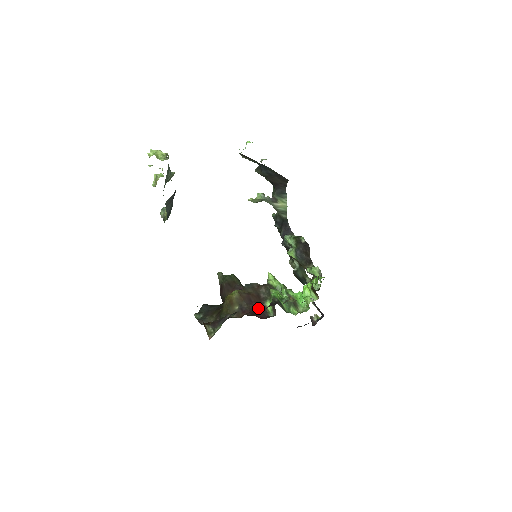
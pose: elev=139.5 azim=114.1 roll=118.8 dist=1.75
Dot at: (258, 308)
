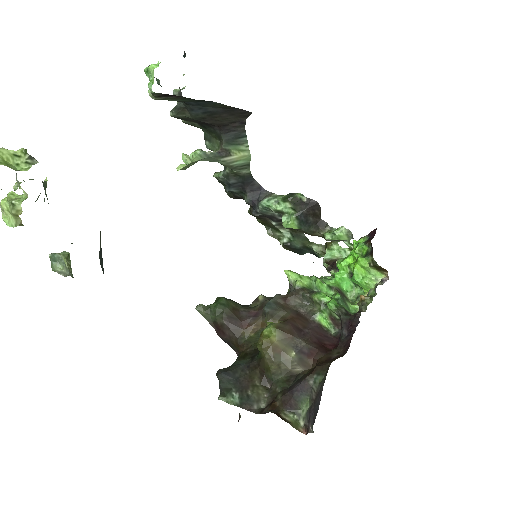
Dot at: (315, 334)
